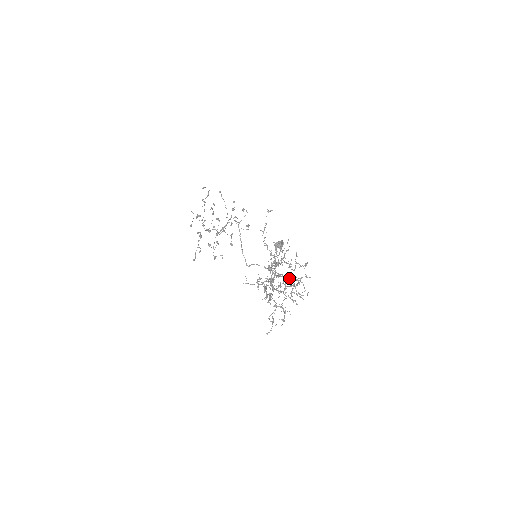
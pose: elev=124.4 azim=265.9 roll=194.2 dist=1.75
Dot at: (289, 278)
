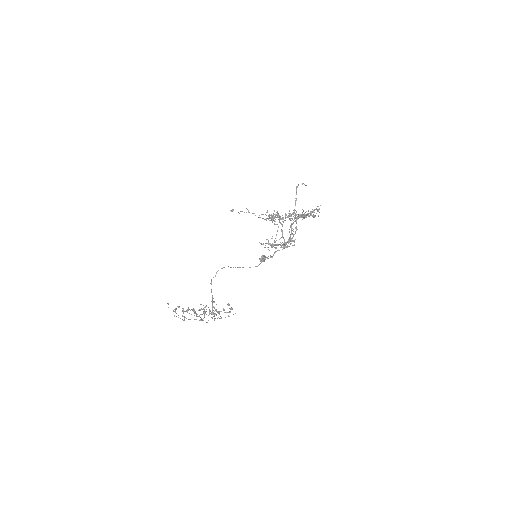
Dot at: occluded
